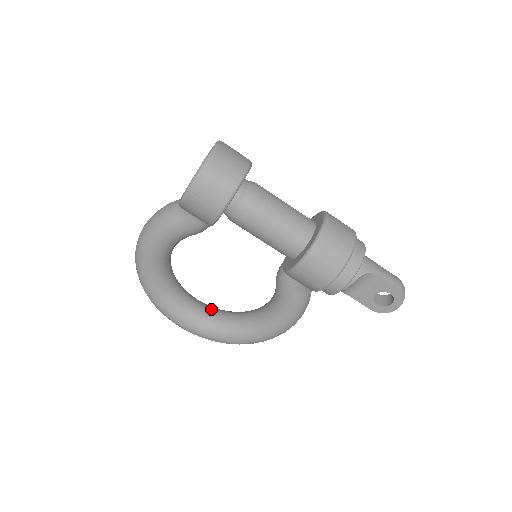
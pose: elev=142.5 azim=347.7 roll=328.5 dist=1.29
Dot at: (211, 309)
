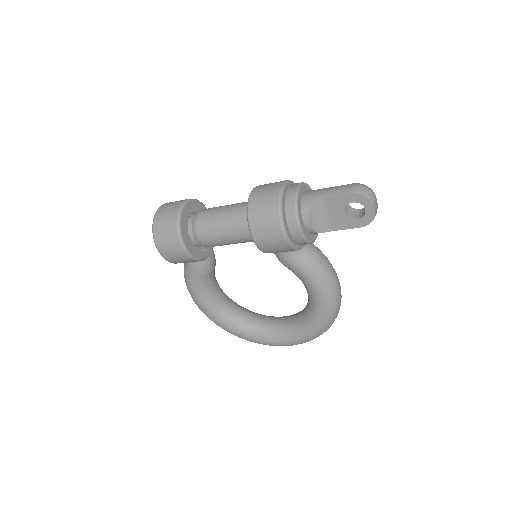
Dot at: (288, 317)
